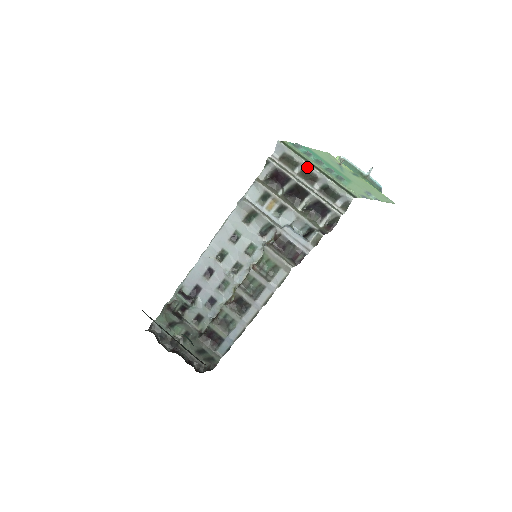
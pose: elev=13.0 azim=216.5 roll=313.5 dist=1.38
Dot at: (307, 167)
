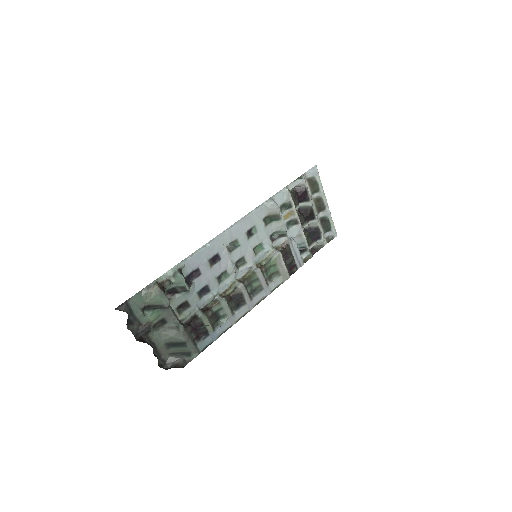
Dot at: (323, 197)
